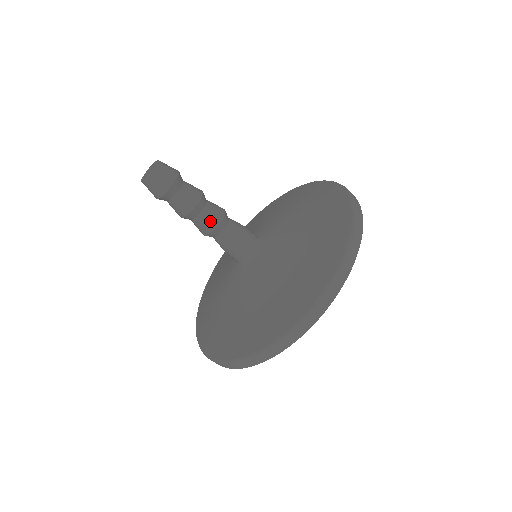
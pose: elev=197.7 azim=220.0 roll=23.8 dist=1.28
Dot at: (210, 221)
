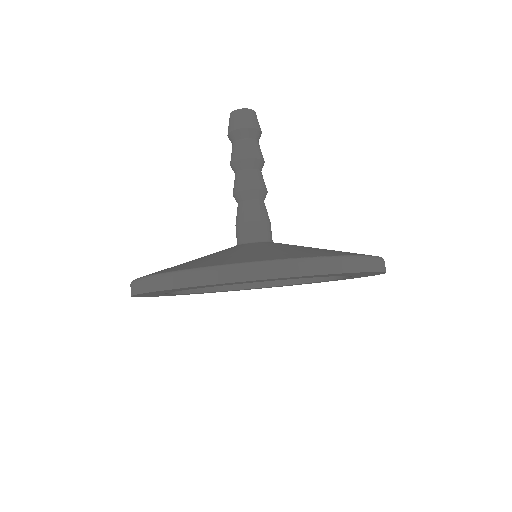
Dot at: (251, 180)
